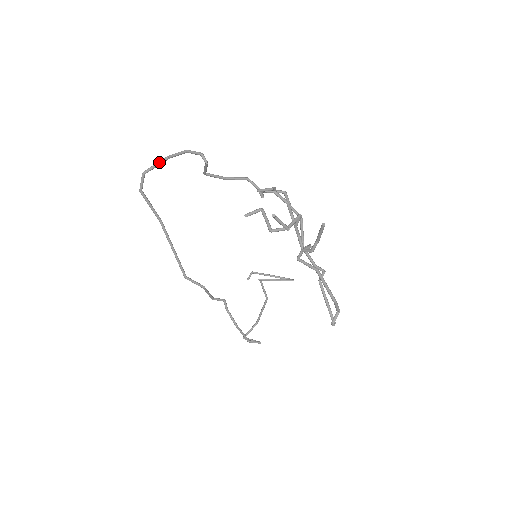
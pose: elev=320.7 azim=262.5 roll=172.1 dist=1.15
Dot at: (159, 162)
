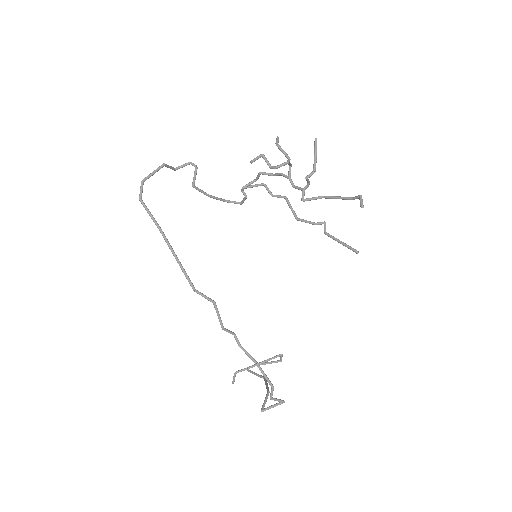
Dot at: (156, 169)
